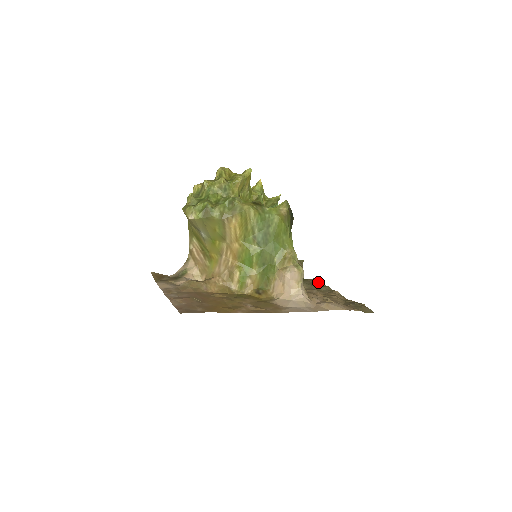
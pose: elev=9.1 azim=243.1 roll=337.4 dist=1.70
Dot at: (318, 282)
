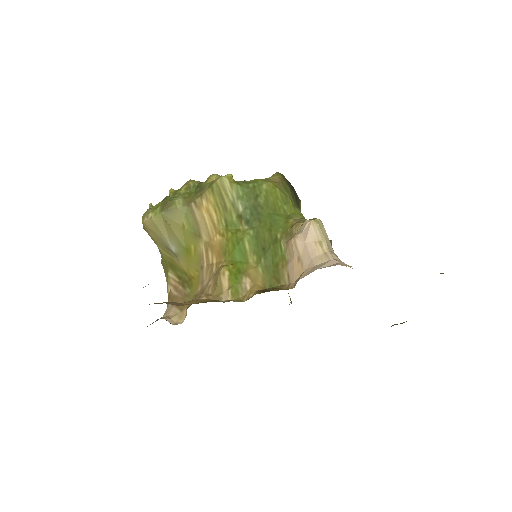
Dot at: occluded
